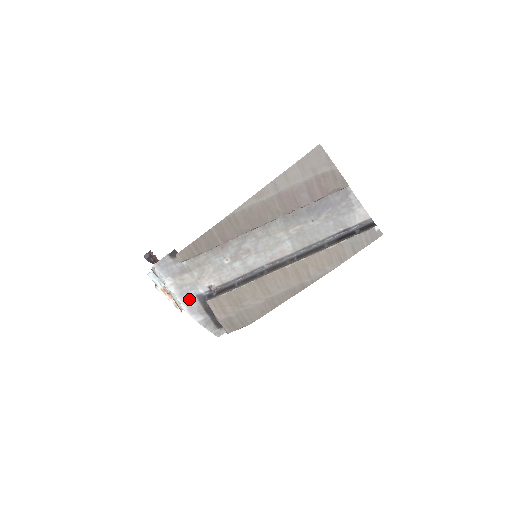
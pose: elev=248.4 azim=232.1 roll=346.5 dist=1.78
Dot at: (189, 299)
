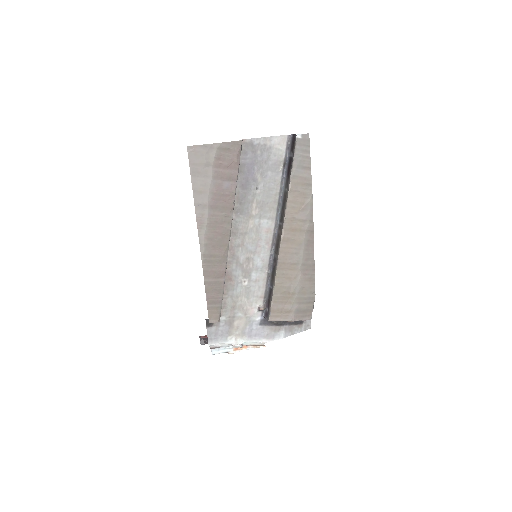
Dot at: (259, 333)
